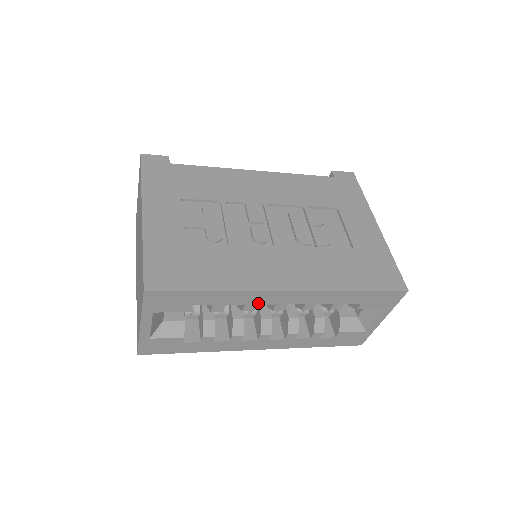
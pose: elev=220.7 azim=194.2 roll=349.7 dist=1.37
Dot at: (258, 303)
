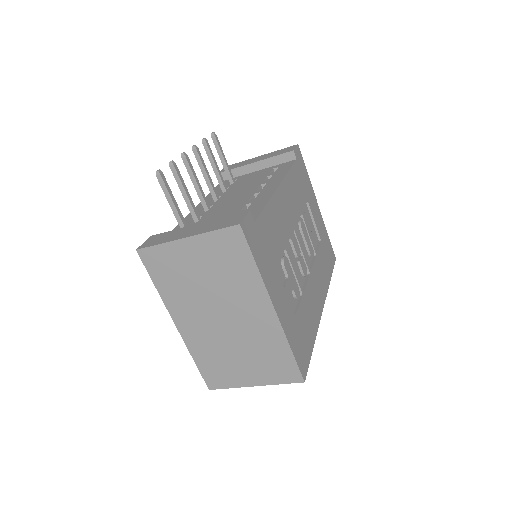
Dot at: occluded
